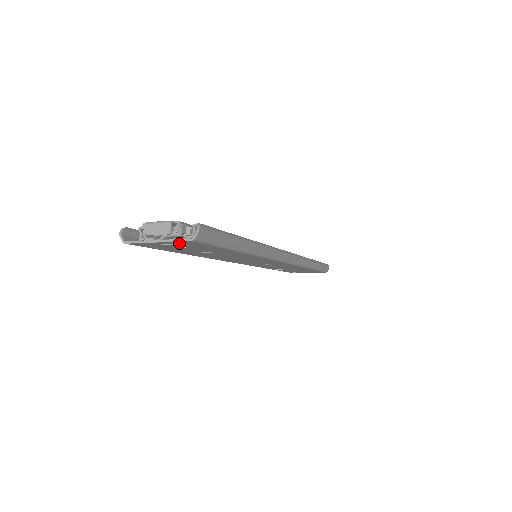
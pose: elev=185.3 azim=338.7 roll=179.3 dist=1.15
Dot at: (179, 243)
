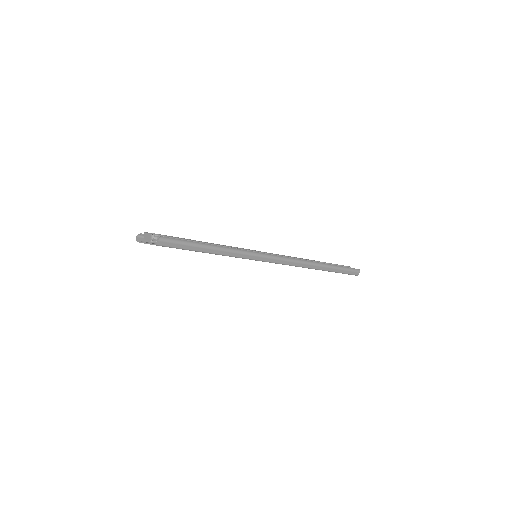
Dot at: occluded
